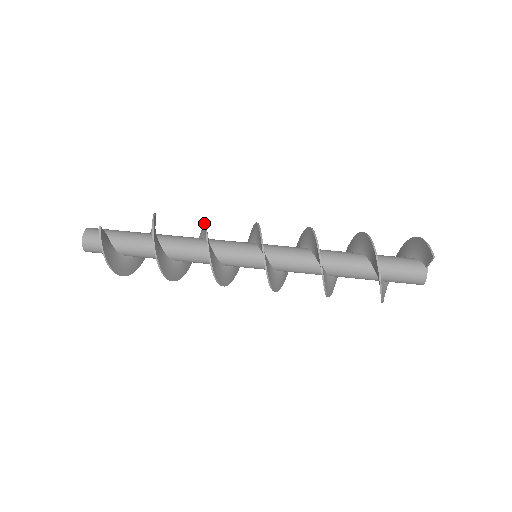
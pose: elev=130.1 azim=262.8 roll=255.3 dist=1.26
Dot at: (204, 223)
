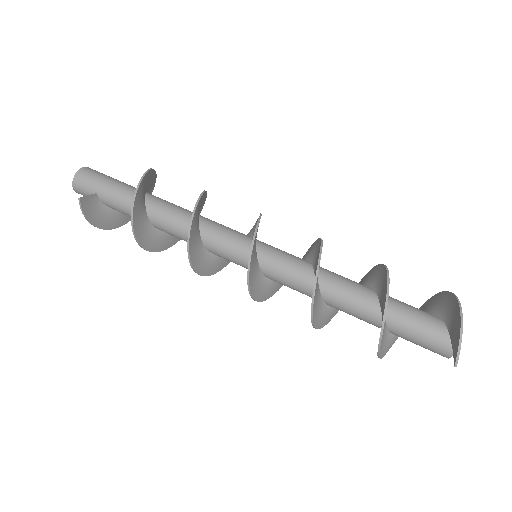
Dot at: (194, 212)
